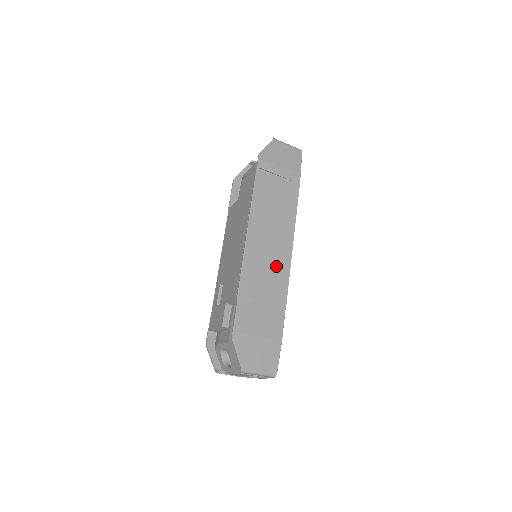
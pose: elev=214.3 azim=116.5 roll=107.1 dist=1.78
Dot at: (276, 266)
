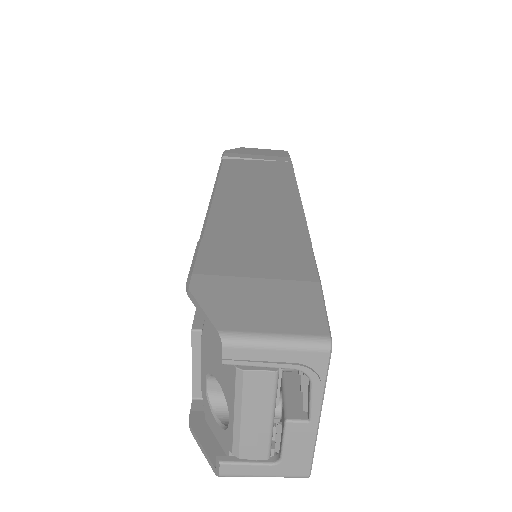
Dot at: (274, 211)
